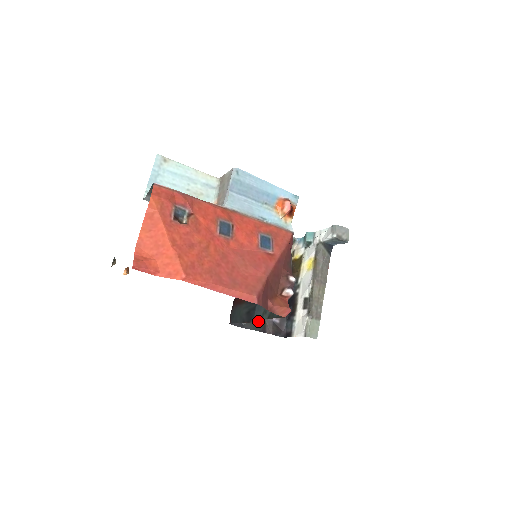
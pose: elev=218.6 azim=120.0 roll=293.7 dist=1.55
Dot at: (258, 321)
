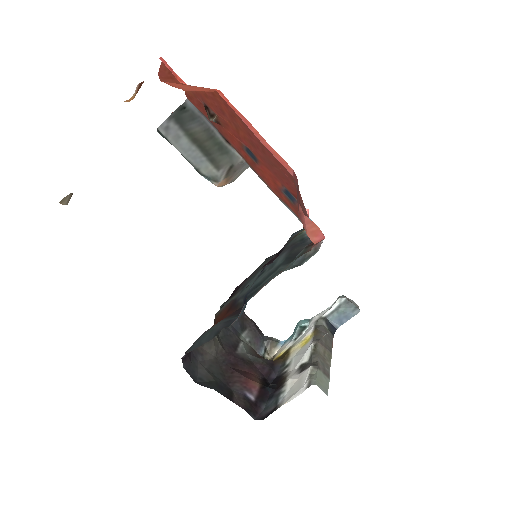
Dot at: (222, 386)
